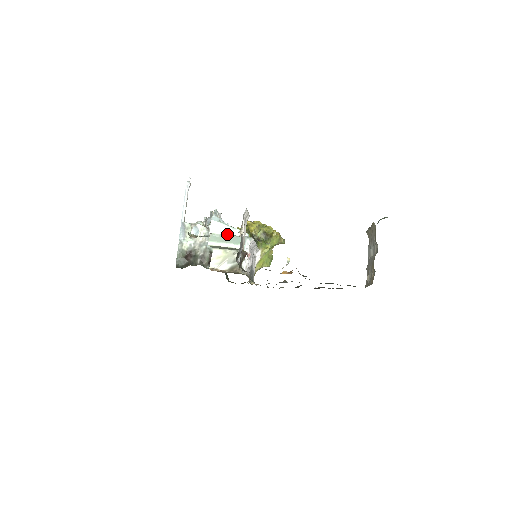
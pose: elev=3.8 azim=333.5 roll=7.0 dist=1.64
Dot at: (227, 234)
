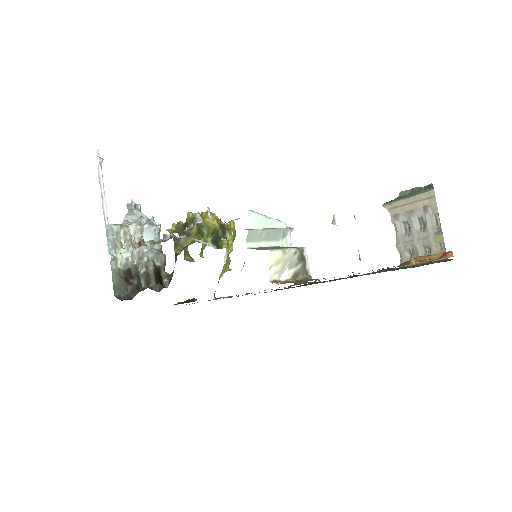
Dot at: (264, 227)
